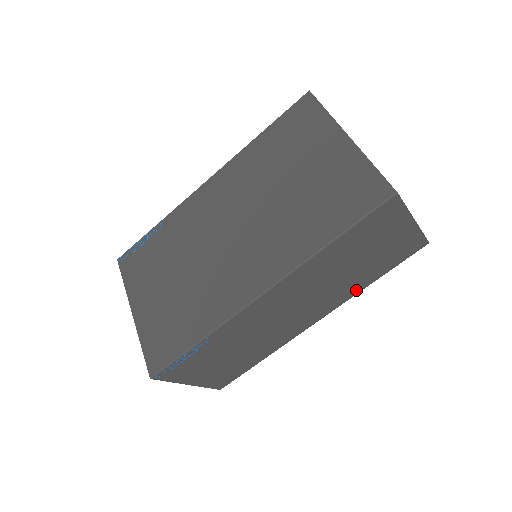
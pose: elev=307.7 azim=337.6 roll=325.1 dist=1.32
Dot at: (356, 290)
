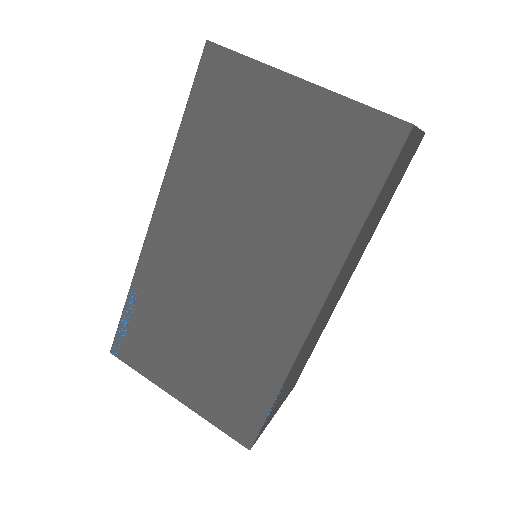
Dot at: (377, 225)
